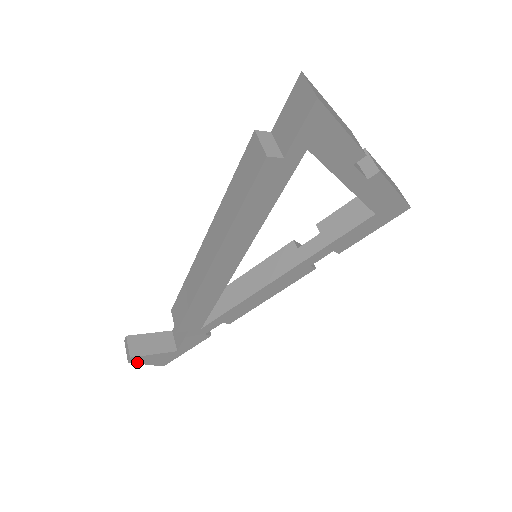
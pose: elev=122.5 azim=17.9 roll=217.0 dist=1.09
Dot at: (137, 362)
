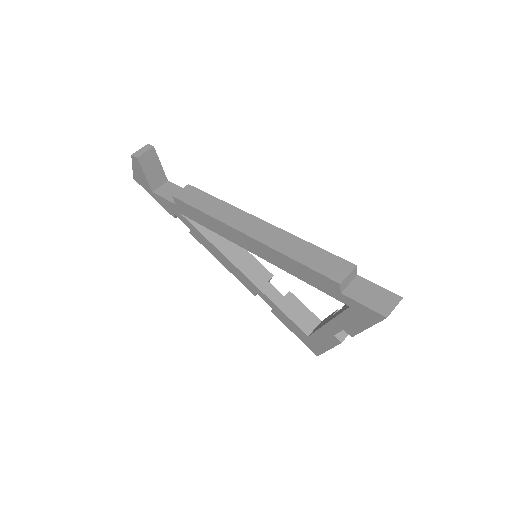
Dot at: (133, 161)
